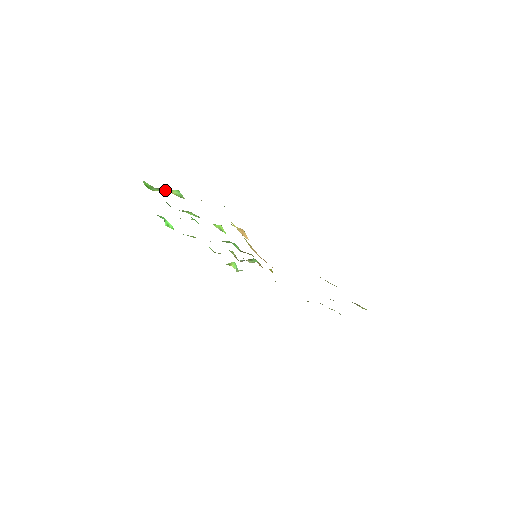
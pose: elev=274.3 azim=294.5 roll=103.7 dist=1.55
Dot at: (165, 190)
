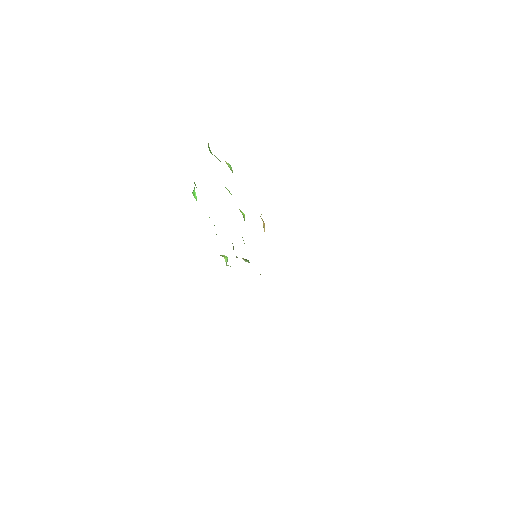
Dot at: occluded
